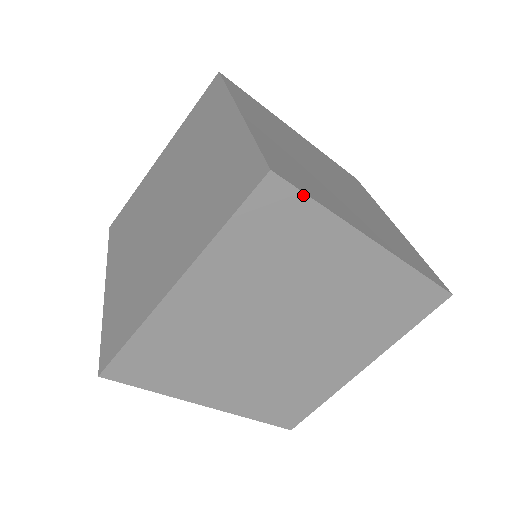
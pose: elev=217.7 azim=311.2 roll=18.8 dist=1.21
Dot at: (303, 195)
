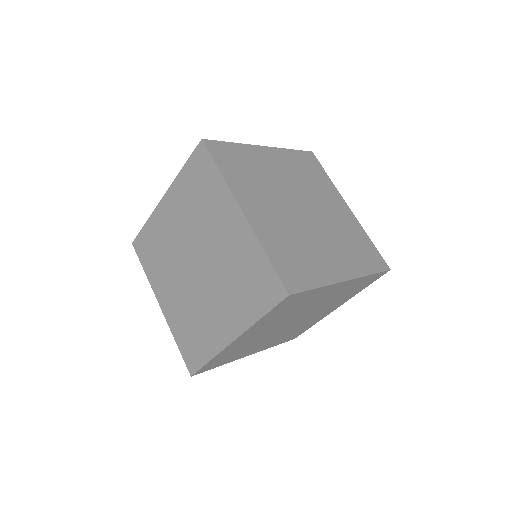
Dot at: (306, 291)
